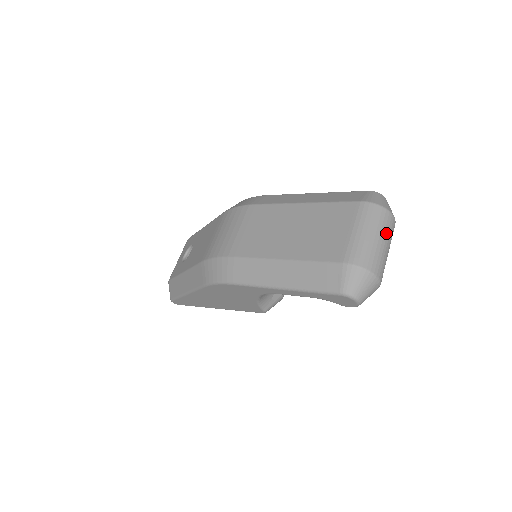
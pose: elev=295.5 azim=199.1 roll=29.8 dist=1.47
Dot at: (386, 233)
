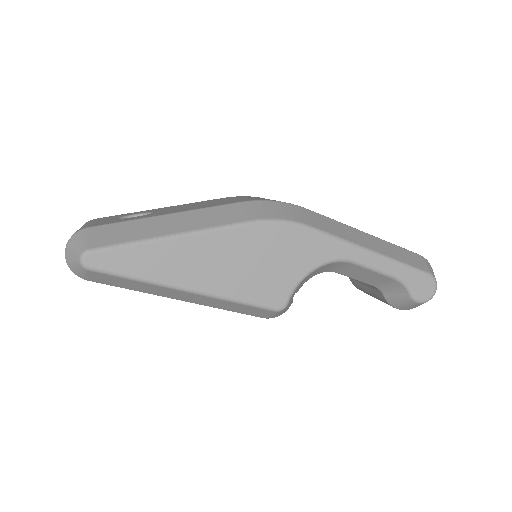
Dot at: occluded
